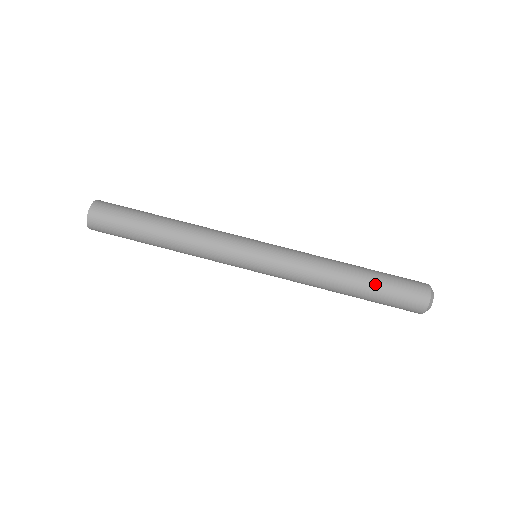
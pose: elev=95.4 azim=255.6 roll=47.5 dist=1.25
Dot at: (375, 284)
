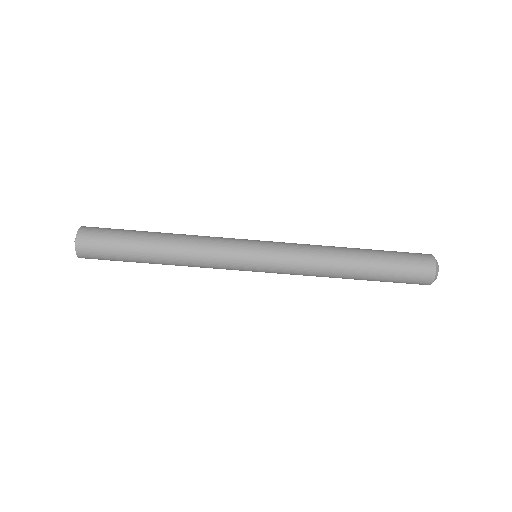
Dot at: (379, 271)
